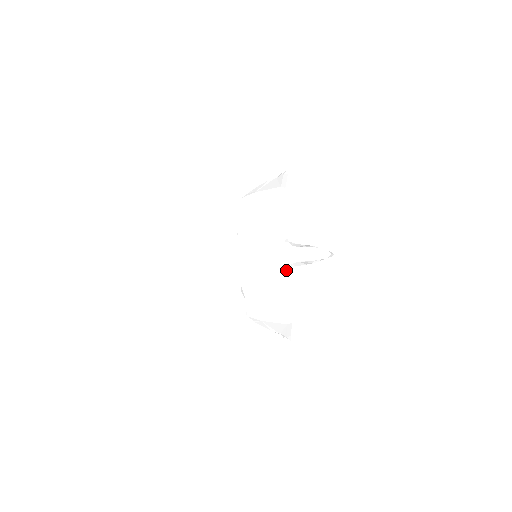
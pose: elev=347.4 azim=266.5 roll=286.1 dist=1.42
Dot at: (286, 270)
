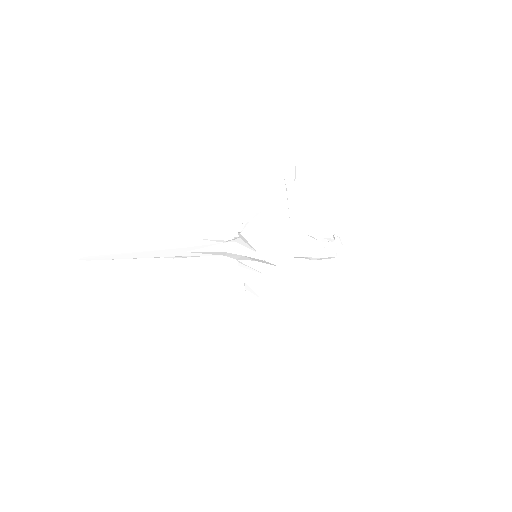
Dot at: occluded
